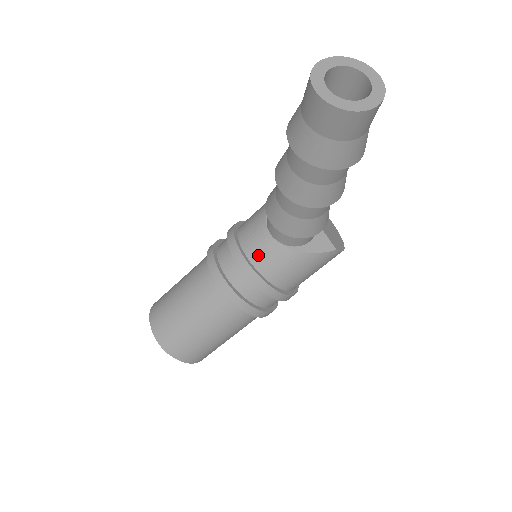
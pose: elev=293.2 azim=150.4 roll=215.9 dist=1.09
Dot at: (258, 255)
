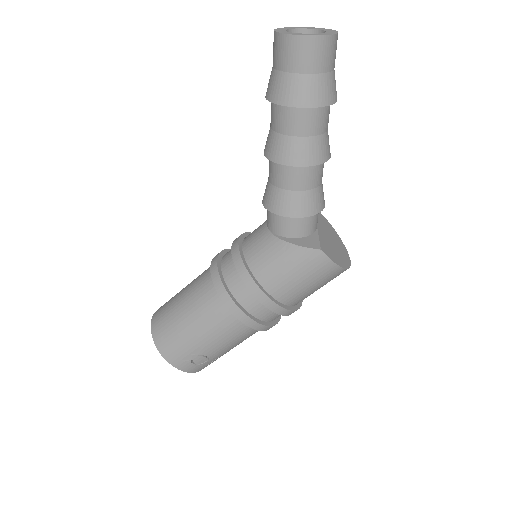
Dot at: (250, 243)
